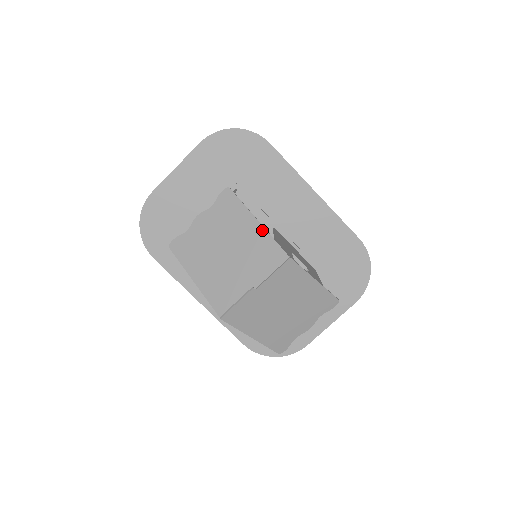
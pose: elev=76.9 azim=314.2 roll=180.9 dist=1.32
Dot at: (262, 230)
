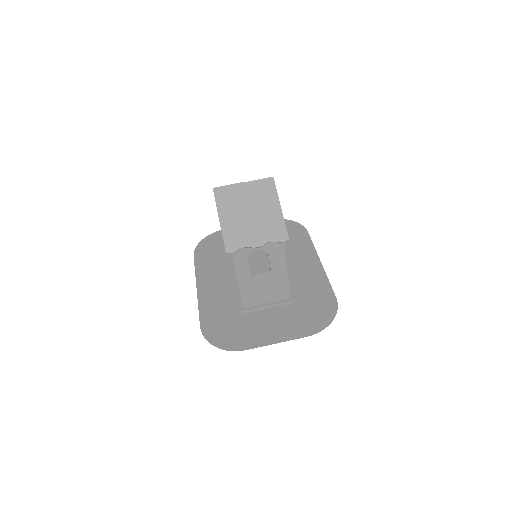
Dot at: occluded
